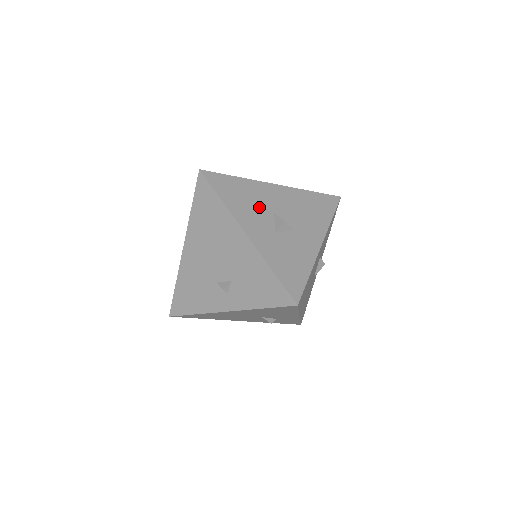
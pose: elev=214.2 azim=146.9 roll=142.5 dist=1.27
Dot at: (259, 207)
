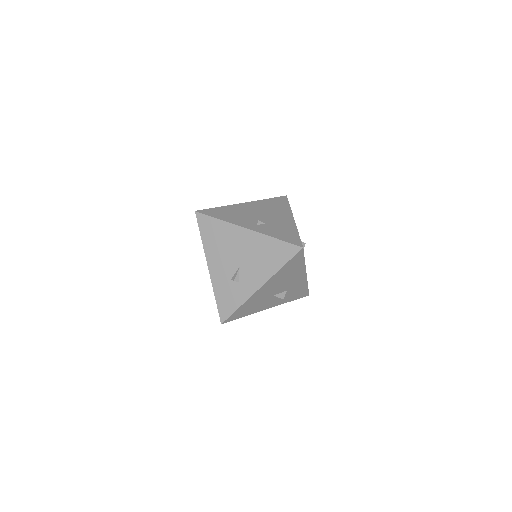
Dot at: occluded
